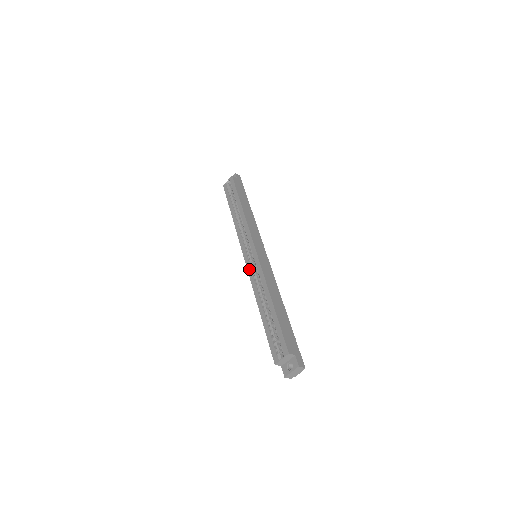
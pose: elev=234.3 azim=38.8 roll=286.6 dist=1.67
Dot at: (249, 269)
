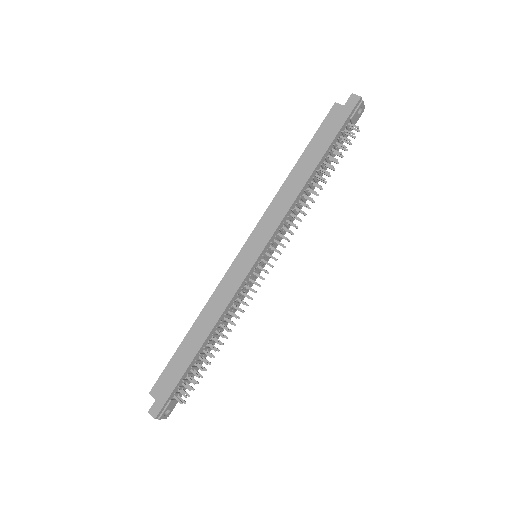
Dot at: occluded
